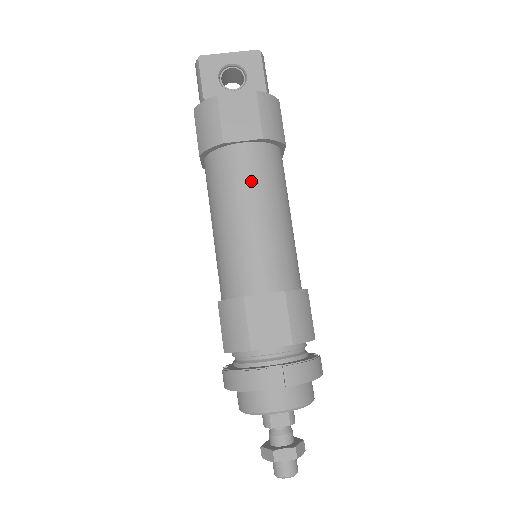
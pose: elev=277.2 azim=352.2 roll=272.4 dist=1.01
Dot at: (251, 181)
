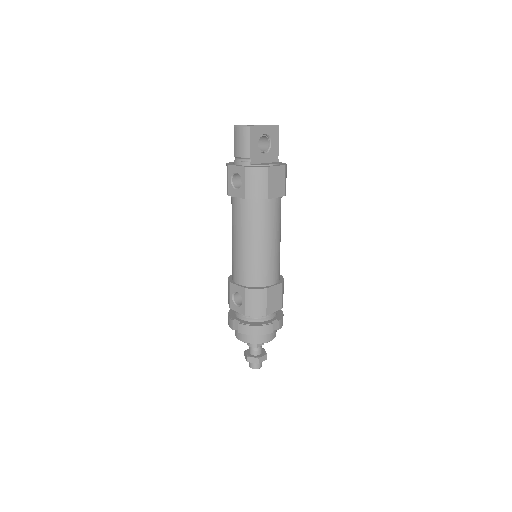
Dot at: (275, 221)
